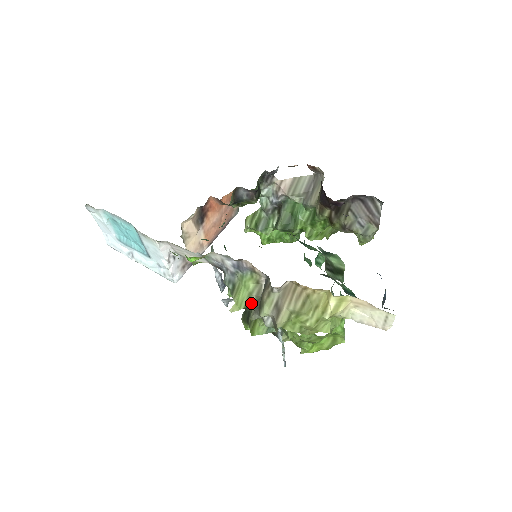
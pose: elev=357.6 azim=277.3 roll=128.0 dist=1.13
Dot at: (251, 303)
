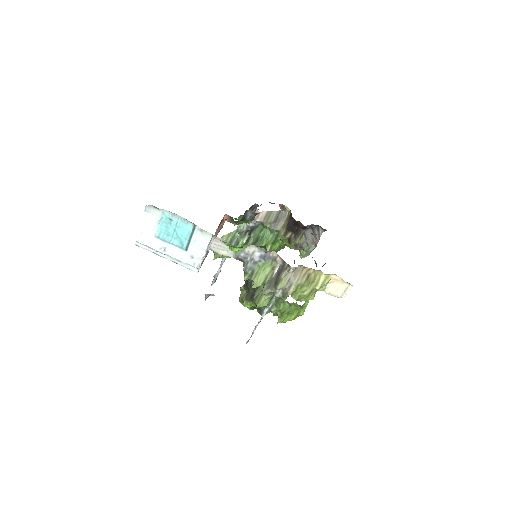
Dot at: (266, 282)
